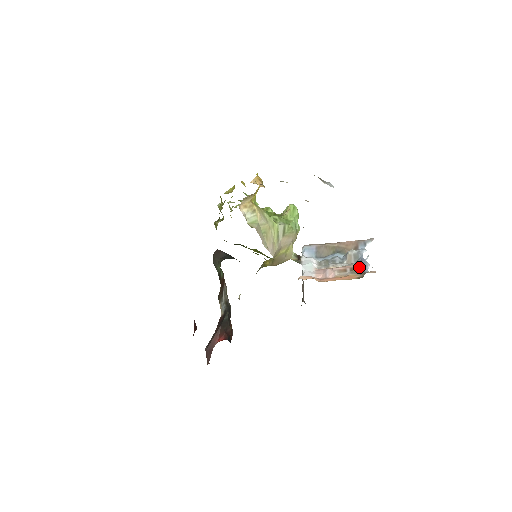
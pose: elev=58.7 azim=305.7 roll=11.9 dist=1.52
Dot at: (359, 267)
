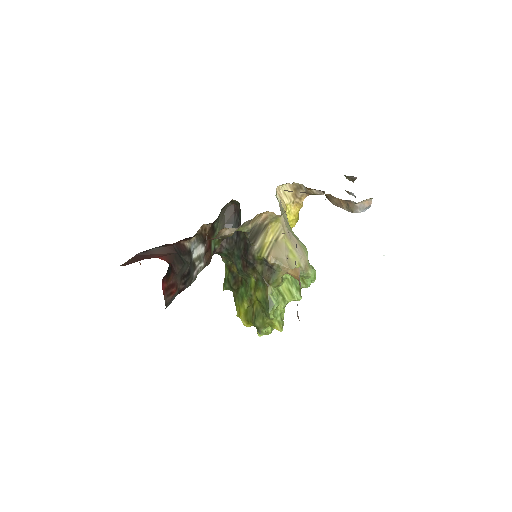
Dot at: occluded
